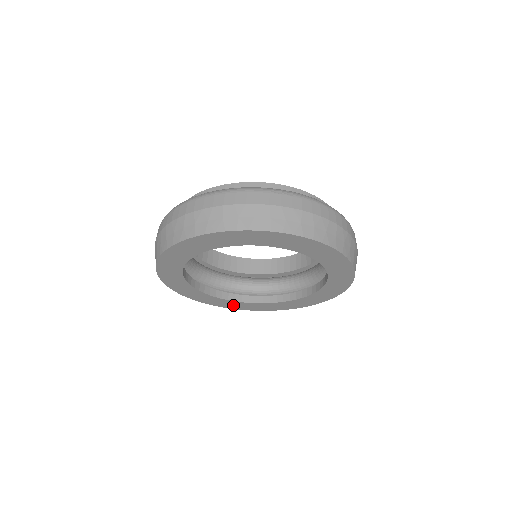
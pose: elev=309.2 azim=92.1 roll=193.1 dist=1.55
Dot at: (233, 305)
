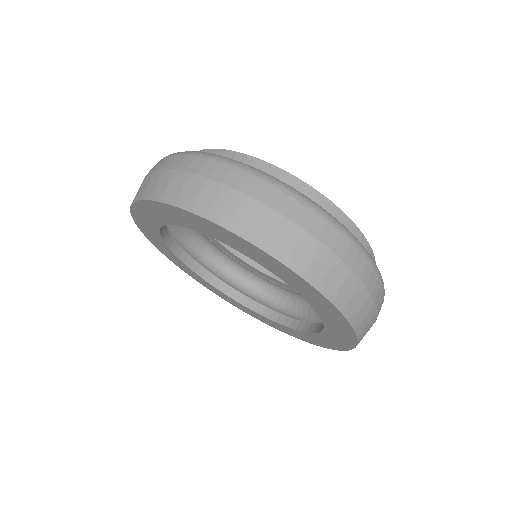
Dot at: (223, 296)
